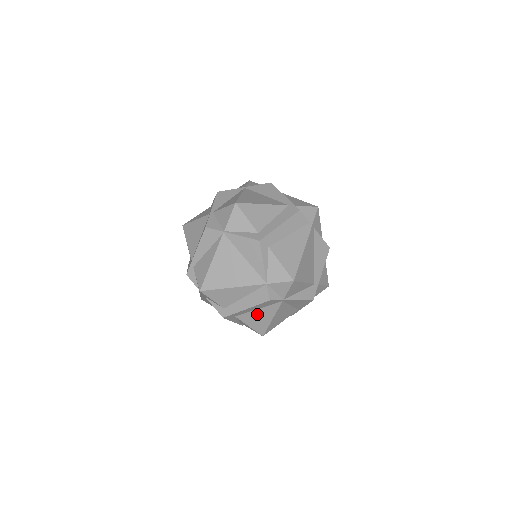
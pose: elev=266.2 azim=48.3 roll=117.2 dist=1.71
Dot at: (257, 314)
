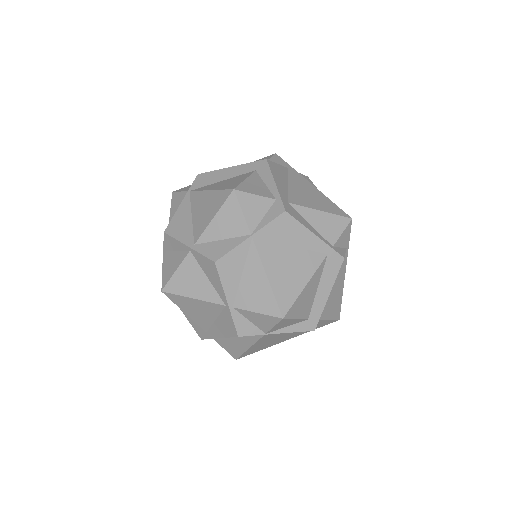
Dot at: occluded
